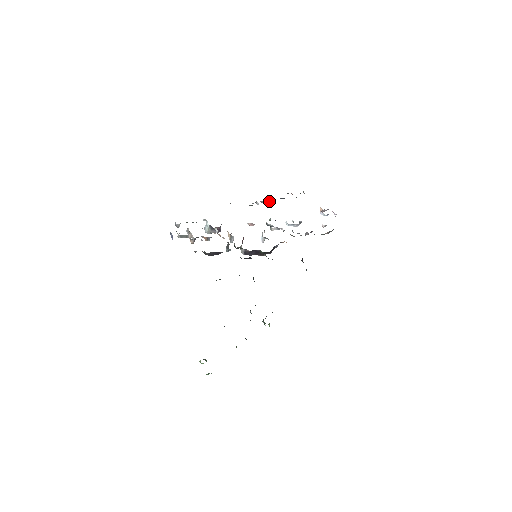
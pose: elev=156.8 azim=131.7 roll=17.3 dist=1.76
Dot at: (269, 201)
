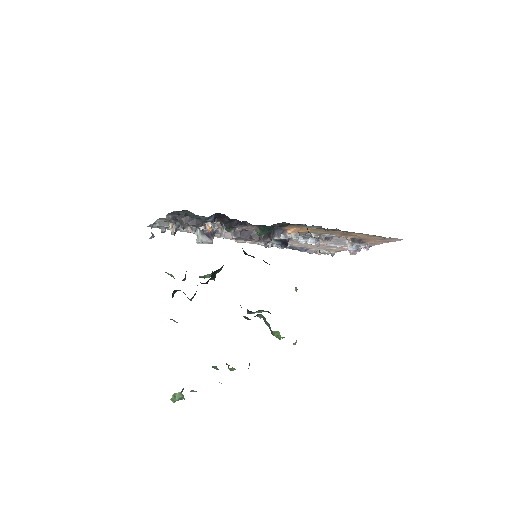
Dot at: occluded
